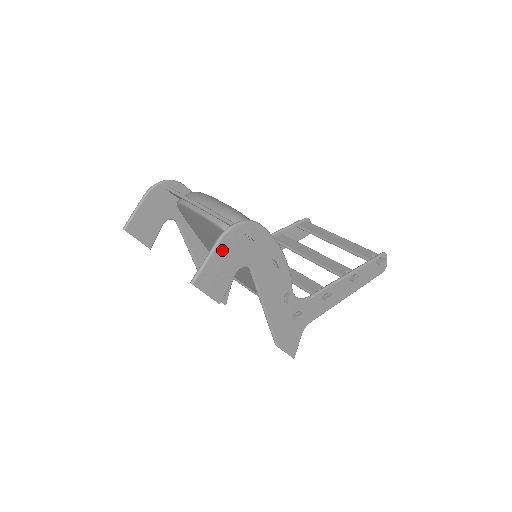
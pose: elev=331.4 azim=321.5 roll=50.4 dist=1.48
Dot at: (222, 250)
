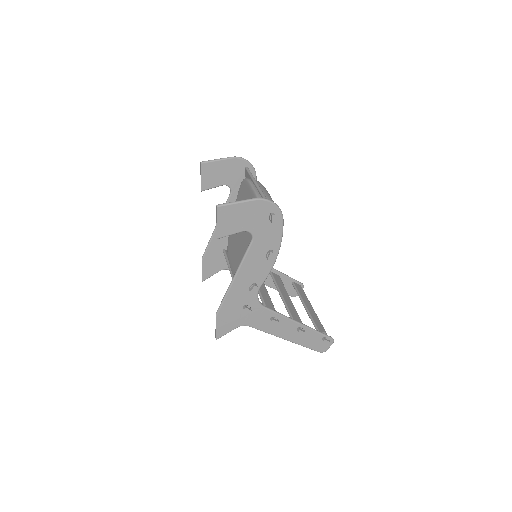
Dot at: (250, 207)
